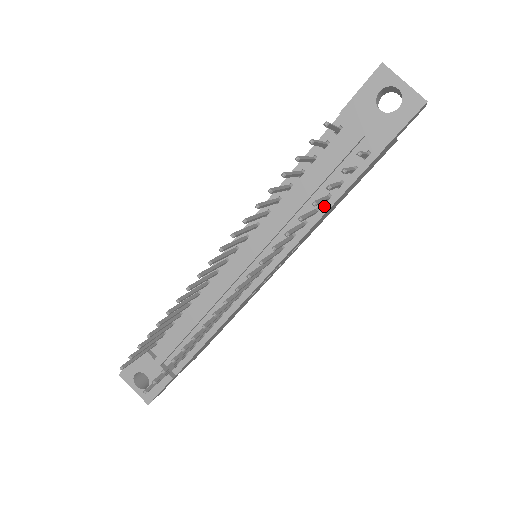
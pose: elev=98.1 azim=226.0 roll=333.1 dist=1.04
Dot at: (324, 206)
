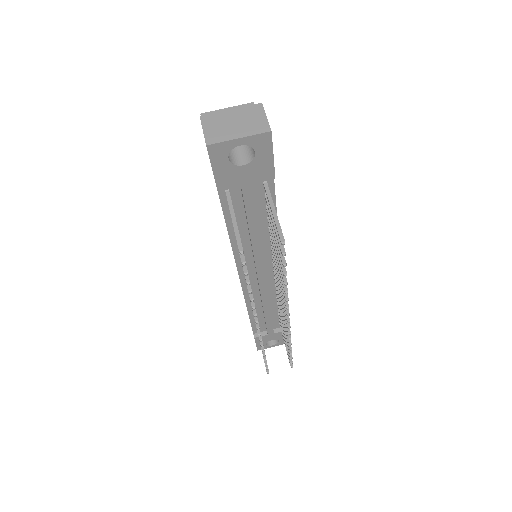
Dot at: occluded
